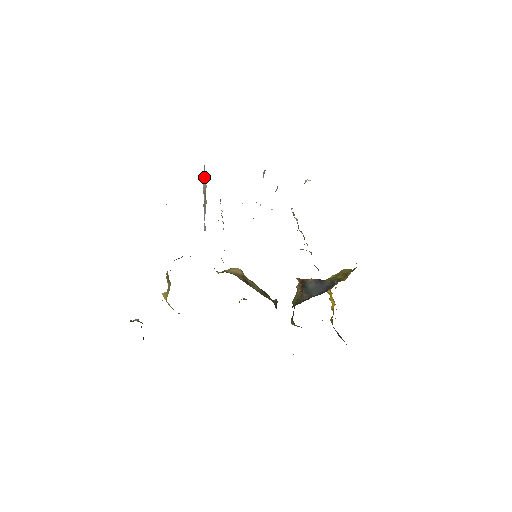
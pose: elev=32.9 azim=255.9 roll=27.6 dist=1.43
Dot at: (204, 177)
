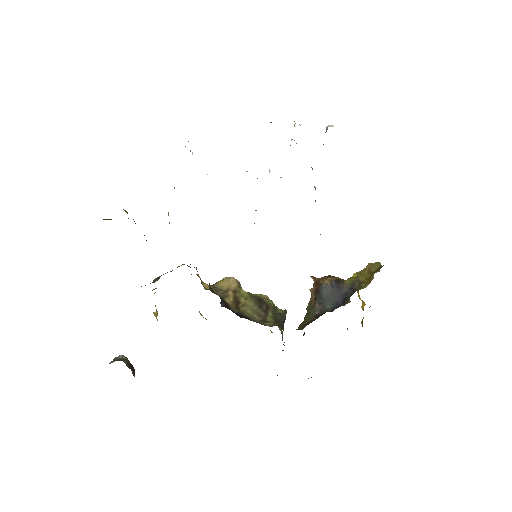
Dot at: occluded
